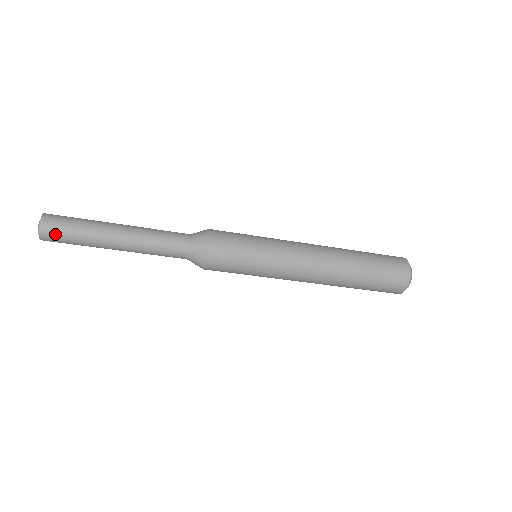
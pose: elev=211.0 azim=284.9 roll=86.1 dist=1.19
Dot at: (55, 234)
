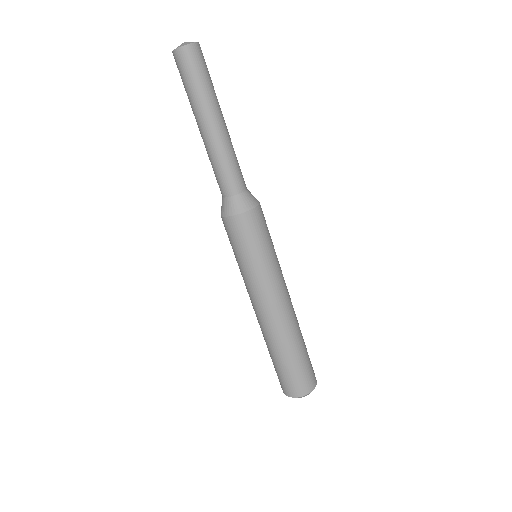
Dot at: (185, 64)
